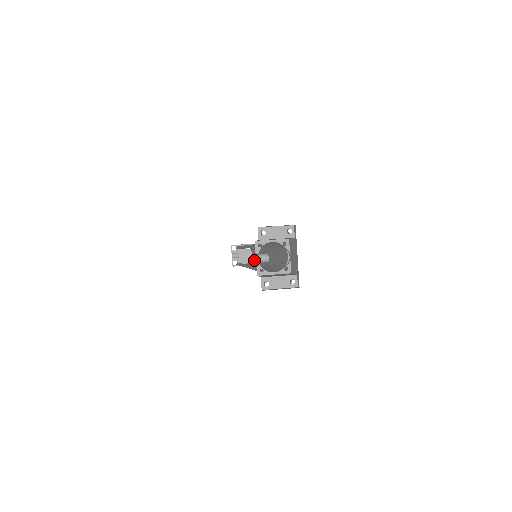
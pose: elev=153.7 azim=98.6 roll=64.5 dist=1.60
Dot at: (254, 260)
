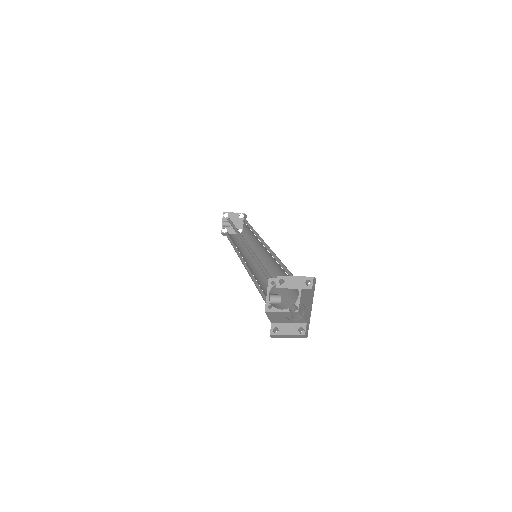
Dot at: (247, 238)
